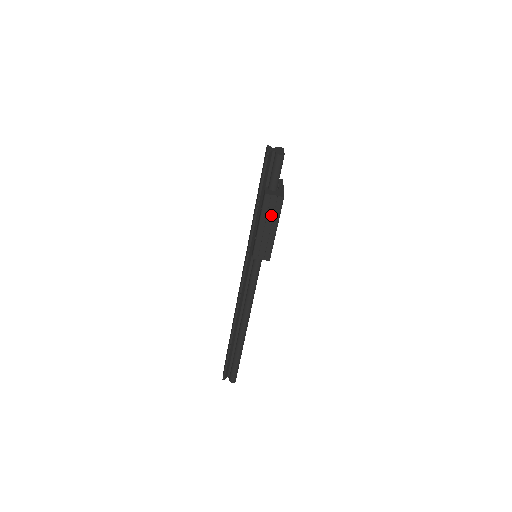
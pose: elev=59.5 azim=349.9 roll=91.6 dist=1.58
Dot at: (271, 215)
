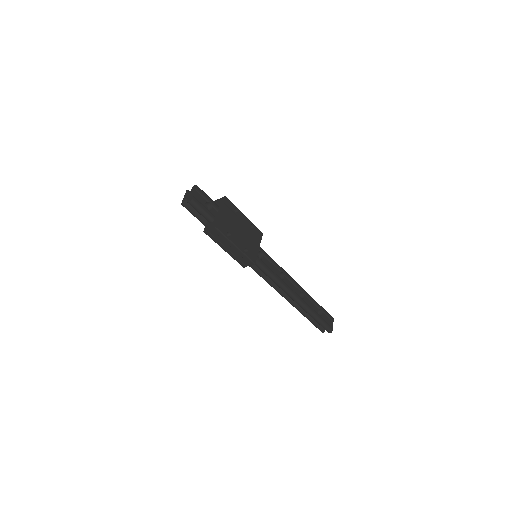
Dot at: (222, 240)
